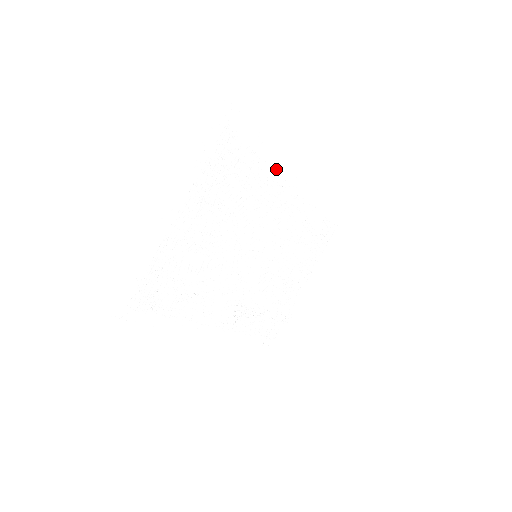
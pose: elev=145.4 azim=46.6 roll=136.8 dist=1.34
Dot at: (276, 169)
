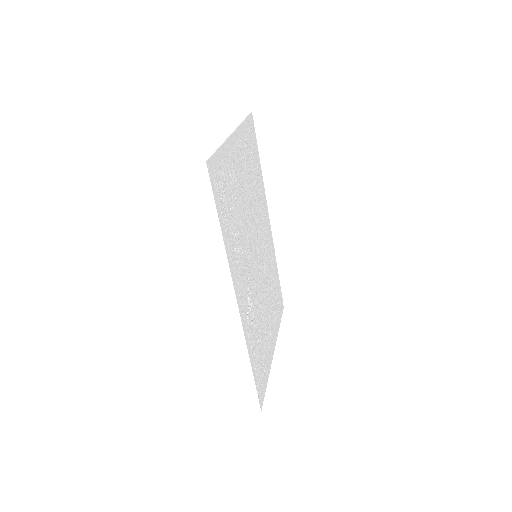
Dot at: (263, 195)
